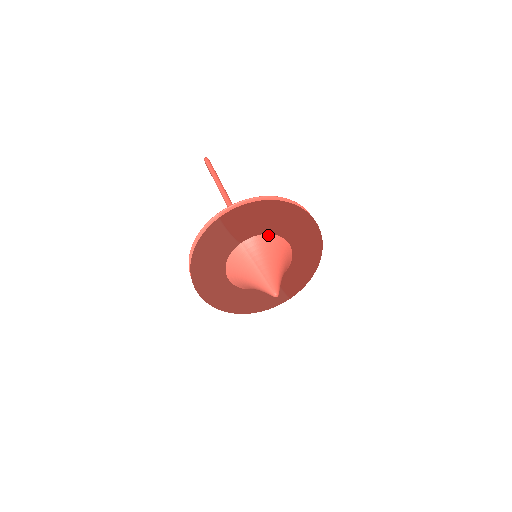
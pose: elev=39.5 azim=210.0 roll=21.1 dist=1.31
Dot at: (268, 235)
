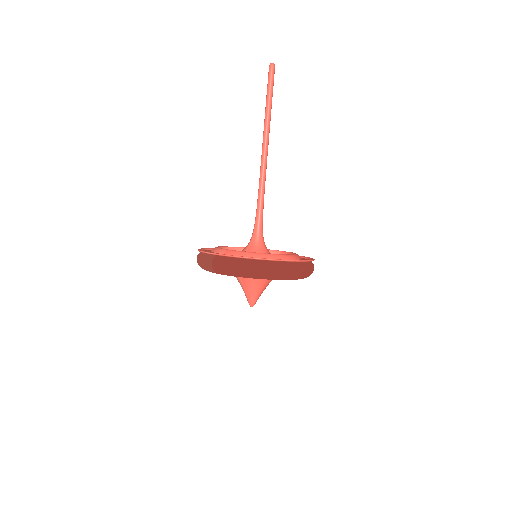
Dot at: occluded
